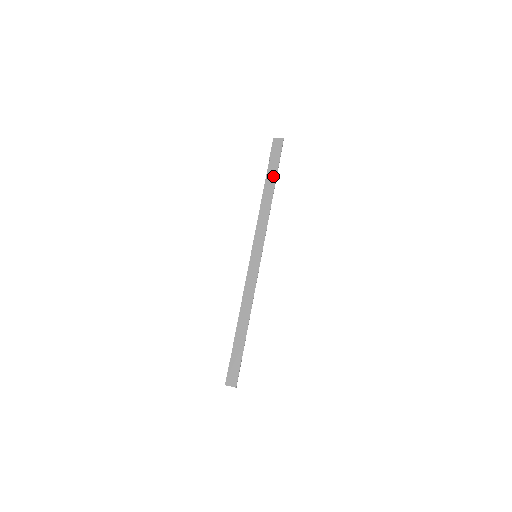
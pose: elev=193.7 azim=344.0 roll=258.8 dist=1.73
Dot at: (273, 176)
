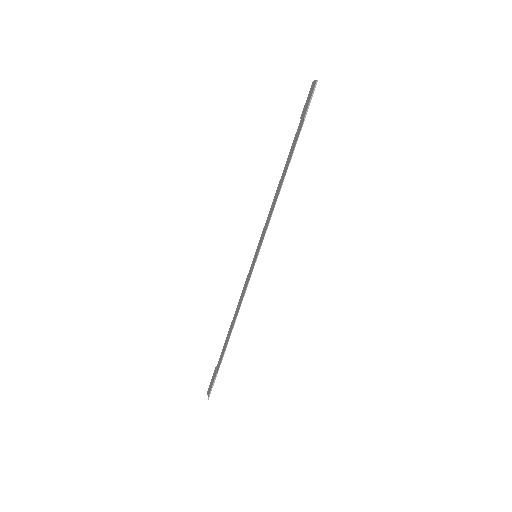
Dot at: (294, 144)
